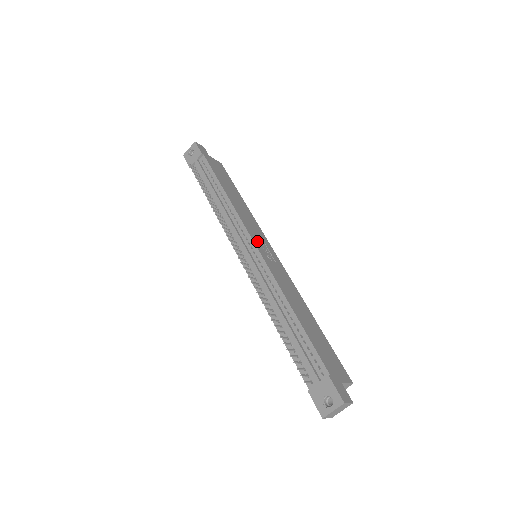
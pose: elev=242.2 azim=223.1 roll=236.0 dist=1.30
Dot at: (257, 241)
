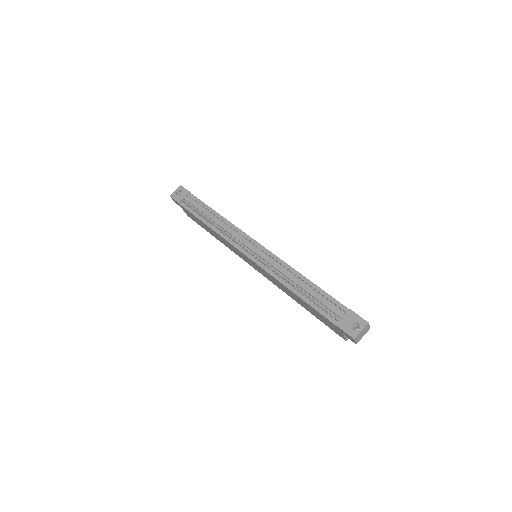
Dot at: occluded
